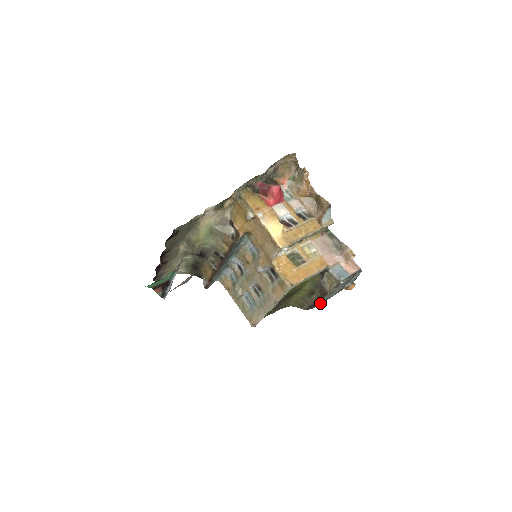
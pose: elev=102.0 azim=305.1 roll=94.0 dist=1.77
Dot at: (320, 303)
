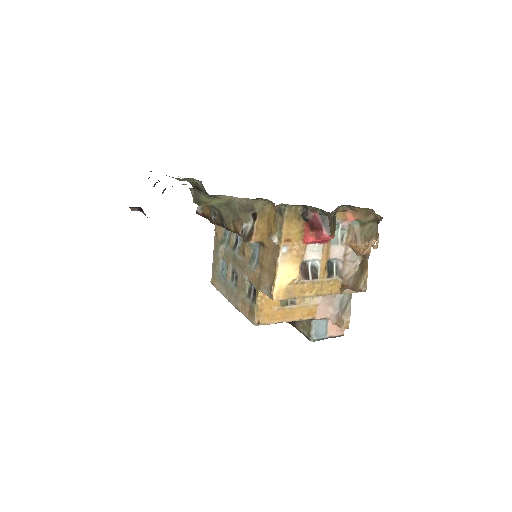
Dot at: occluded
